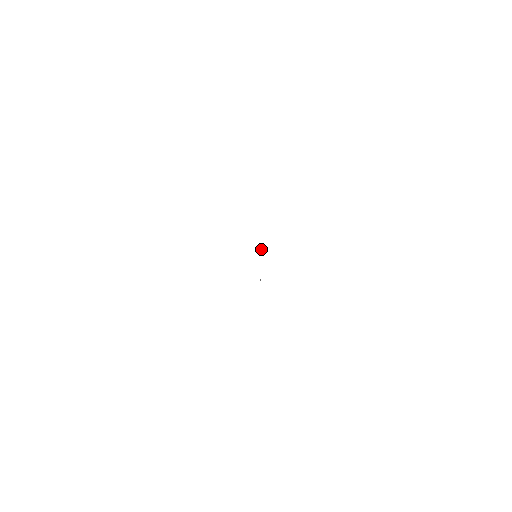
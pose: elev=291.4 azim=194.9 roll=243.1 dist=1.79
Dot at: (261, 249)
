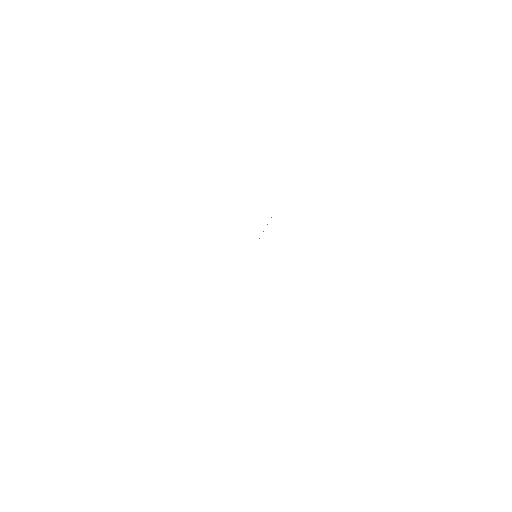
Dot at: occluded
